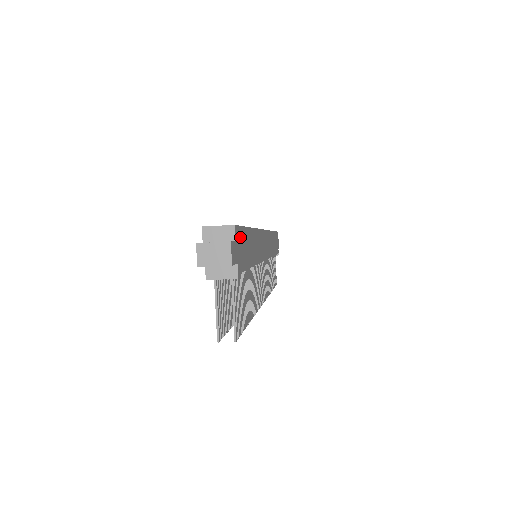
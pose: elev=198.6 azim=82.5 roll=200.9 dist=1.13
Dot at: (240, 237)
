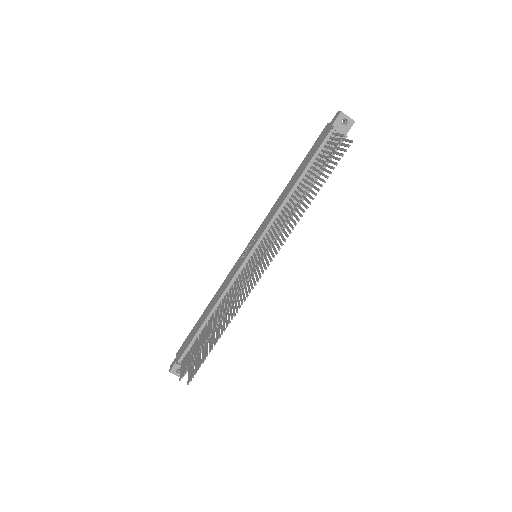
Dot at: occluded
